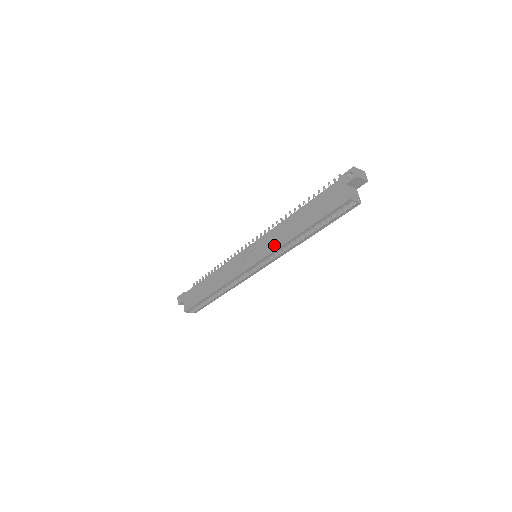
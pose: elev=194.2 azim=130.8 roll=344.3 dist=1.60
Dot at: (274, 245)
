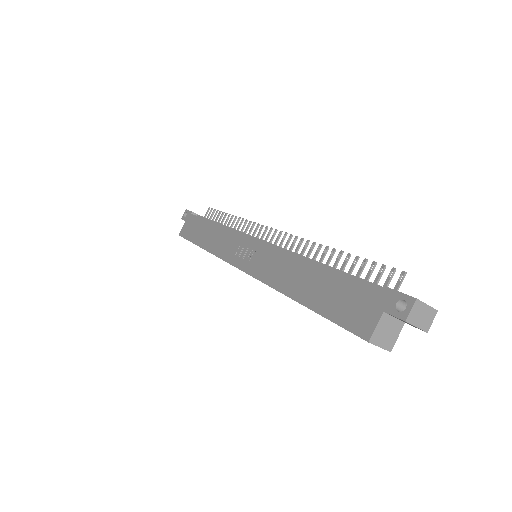
Dot at: (267, 274)
